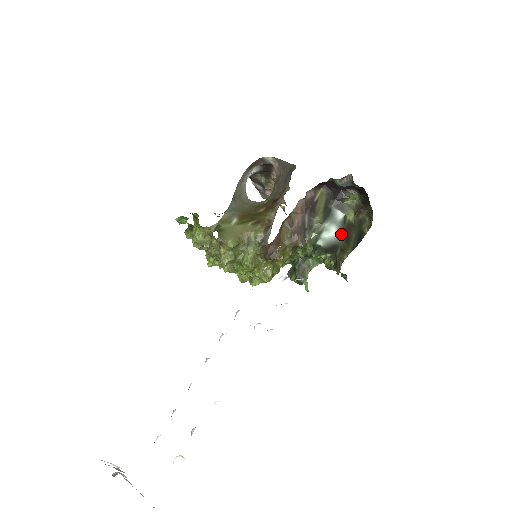
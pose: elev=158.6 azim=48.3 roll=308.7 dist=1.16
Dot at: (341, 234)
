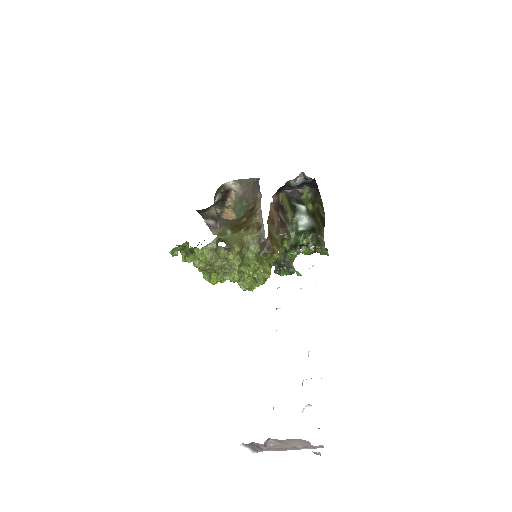
Dot at: (311, 220)
